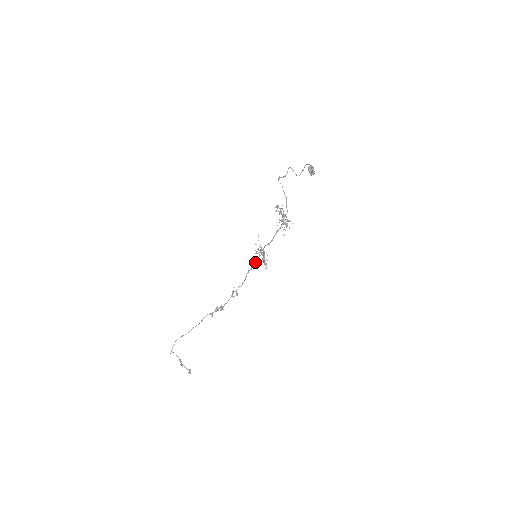
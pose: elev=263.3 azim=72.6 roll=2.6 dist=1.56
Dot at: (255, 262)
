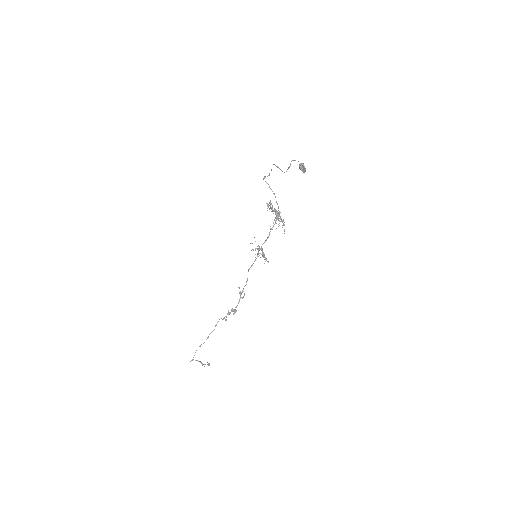
Dot at: (255, 260)
